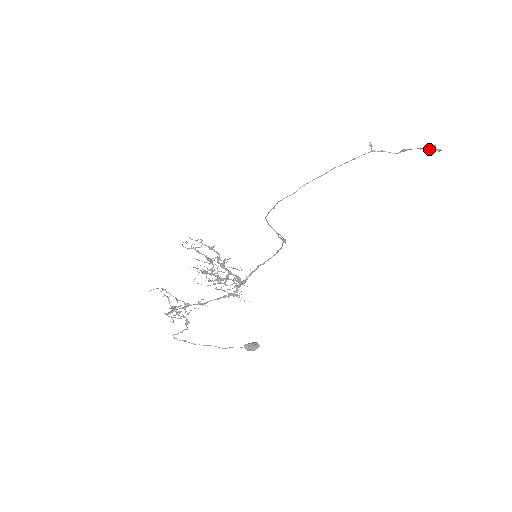
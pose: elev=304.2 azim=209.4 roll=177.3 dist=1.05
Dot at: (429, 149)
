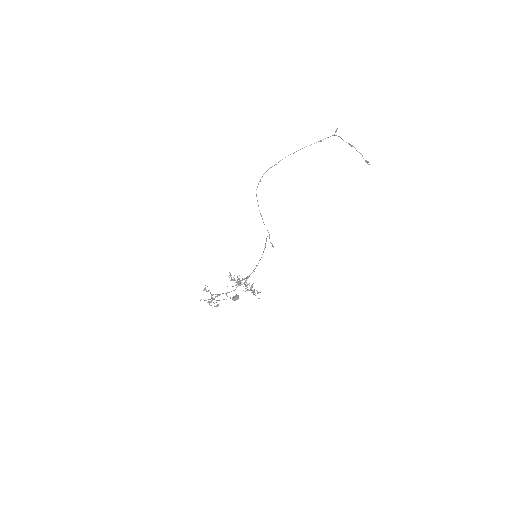
Dot at: occluded
